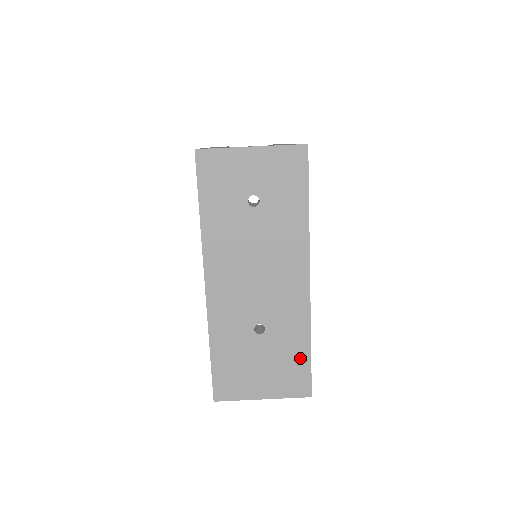
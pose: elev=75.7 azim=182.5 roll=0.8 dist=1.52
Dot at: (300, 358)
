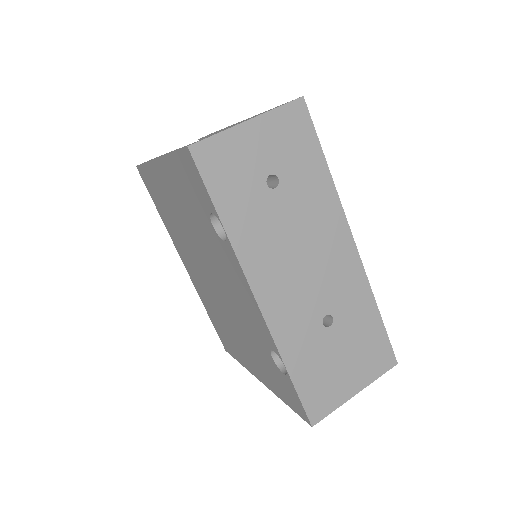
Dot at: (374, 330)
